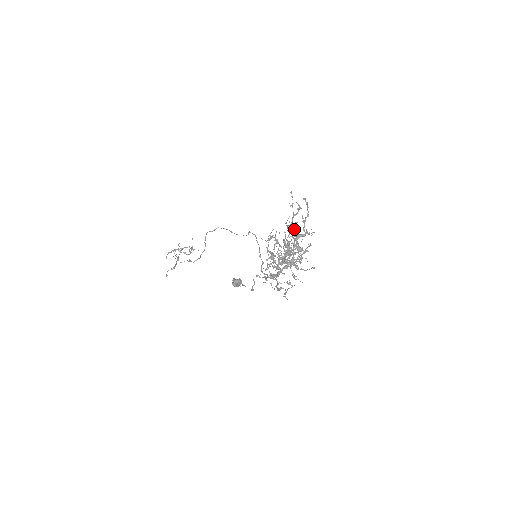
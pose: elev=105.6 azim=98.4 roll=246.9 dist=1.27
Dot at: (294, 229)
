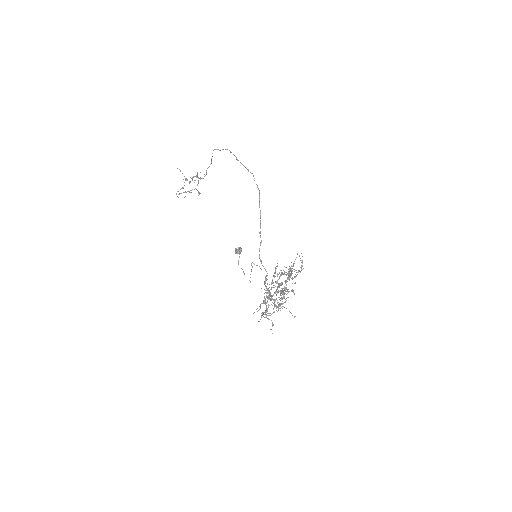
Dot at: occluded
